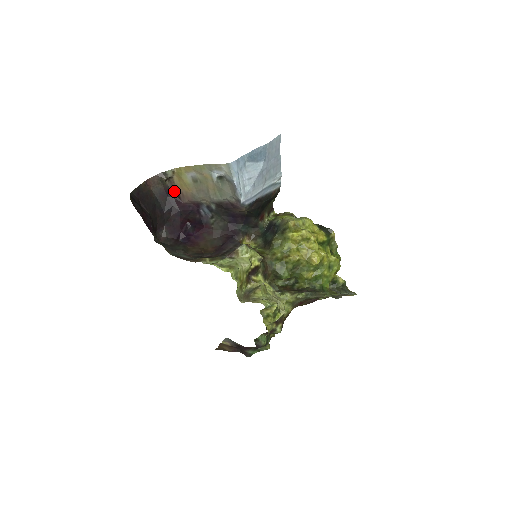
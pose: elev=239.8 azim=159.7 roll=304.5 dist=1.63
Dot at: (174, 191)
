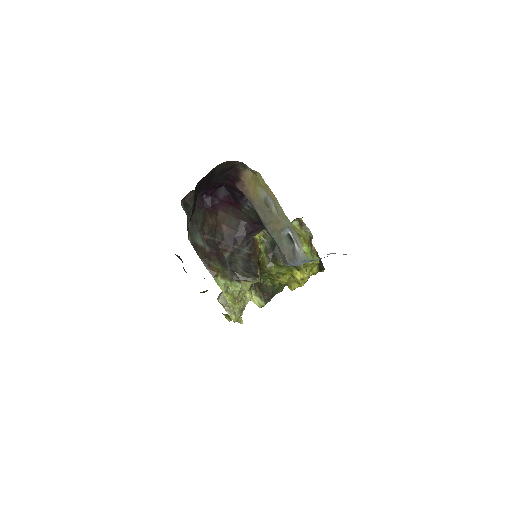
Dot at: (237, 173)
